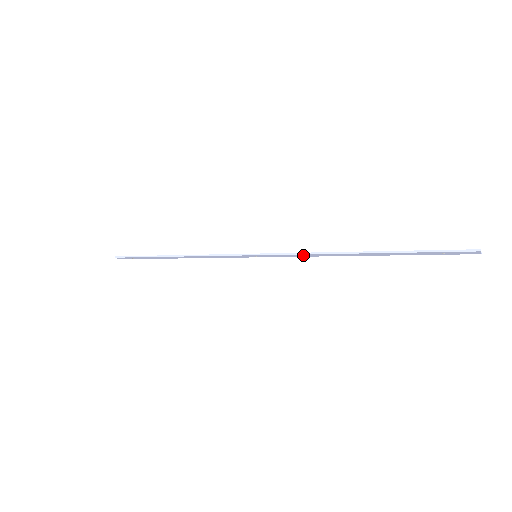
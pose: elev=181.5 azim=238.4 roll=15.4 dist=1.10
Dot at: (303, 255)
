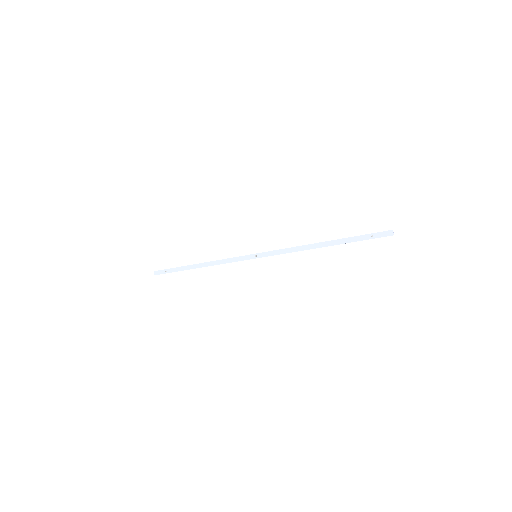
Dot at: (287, 250)
